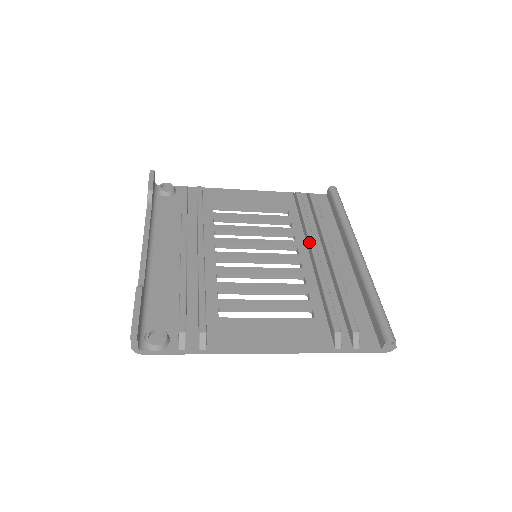
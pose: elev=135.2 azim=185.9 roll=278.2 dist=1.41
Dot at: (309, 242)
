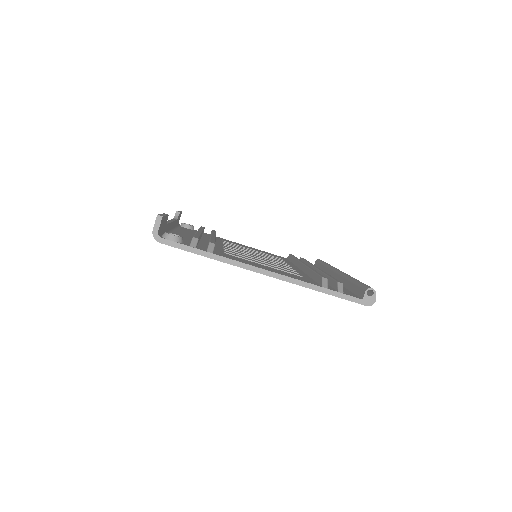
Dot at: (300, 262)
